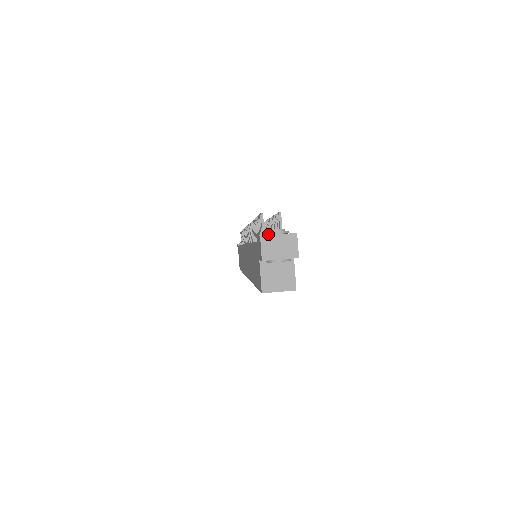
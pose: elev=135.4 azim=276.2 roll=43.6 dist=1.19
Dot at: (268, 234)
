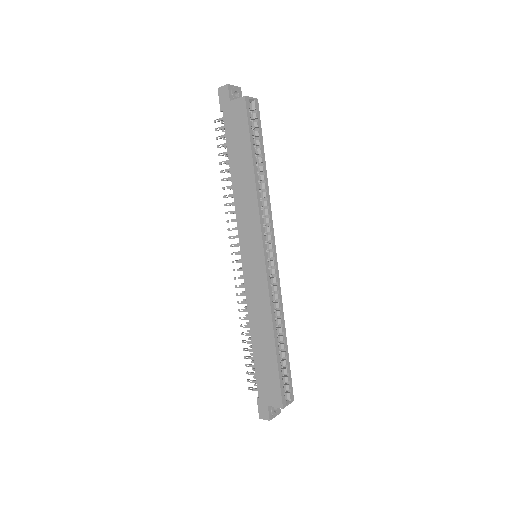
Dot at: (221, 93)
